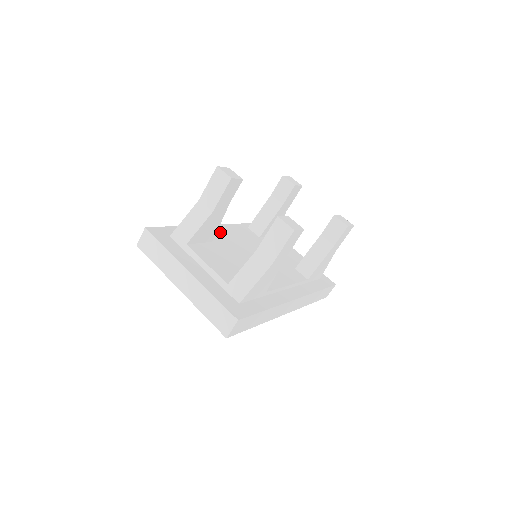
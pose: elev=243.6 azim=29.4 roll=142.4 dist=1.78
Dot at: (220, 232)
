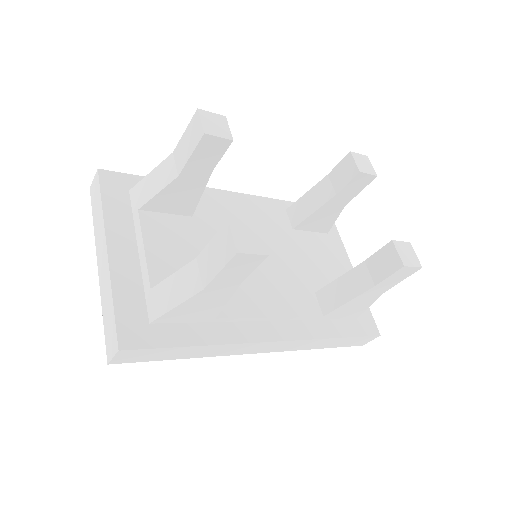
Dot at: (224, 205)
